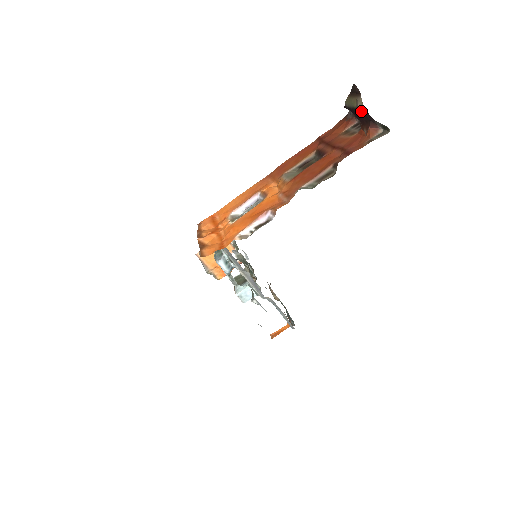
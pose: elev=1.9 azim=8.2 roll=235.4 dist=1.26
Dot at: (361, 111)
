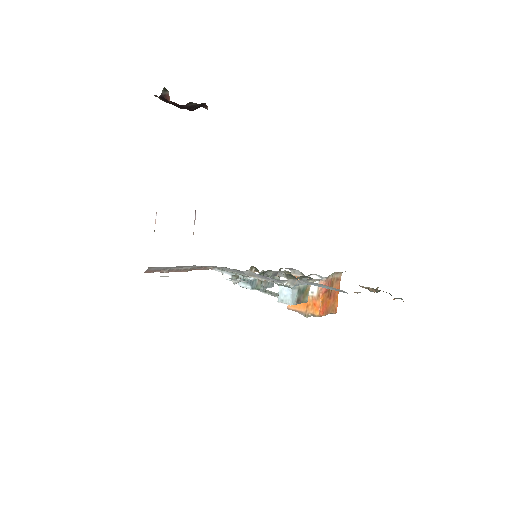
Dot at: (164, 101)
